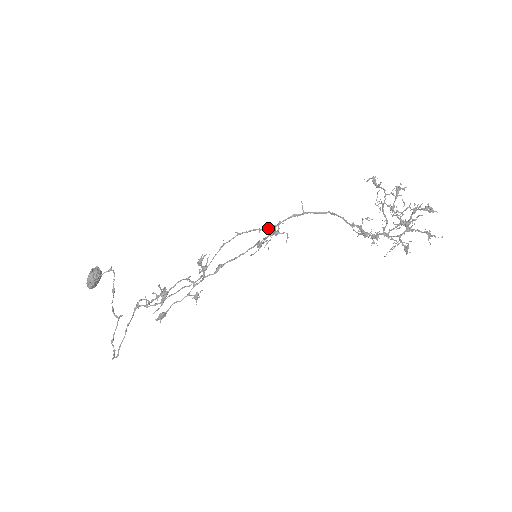
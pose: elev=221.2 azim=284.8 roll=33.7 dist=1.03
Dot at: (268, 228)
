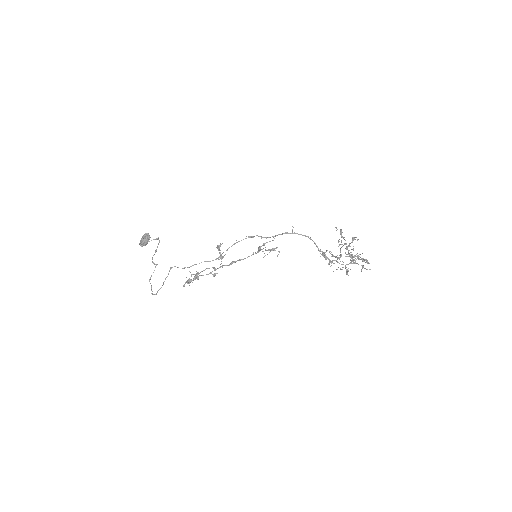
Dot at: occluded
